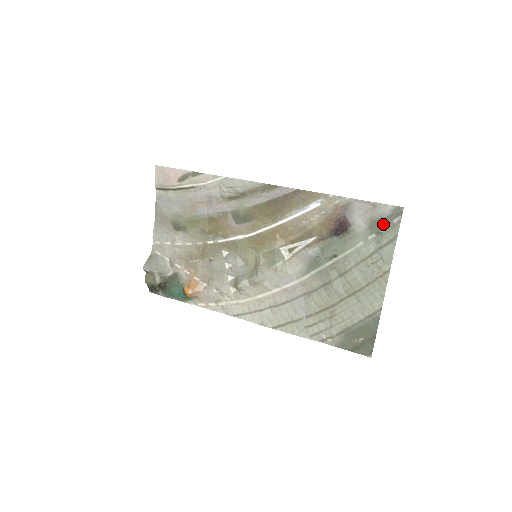
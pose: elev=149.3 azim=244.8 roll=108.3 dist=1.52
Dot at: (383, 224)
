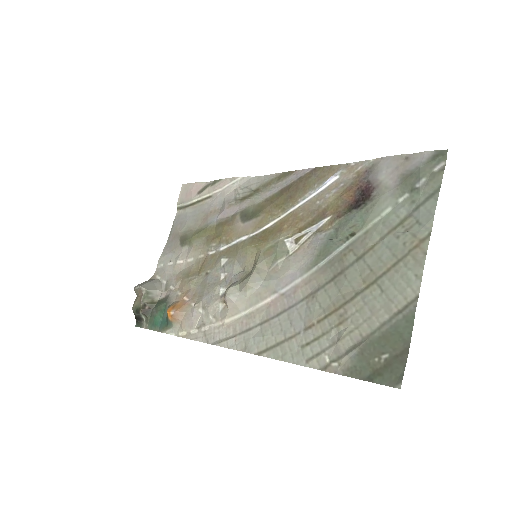
Dot at: (419, 176)
